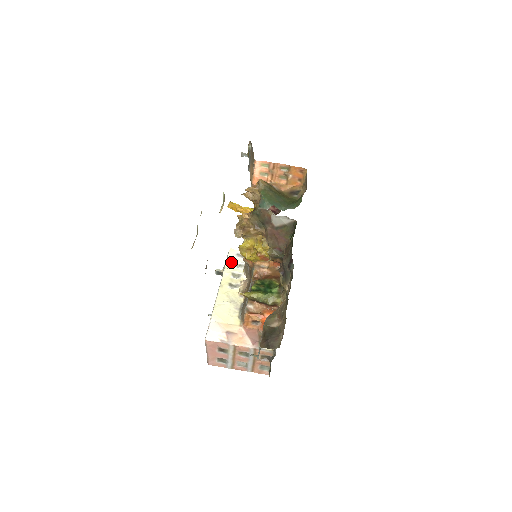
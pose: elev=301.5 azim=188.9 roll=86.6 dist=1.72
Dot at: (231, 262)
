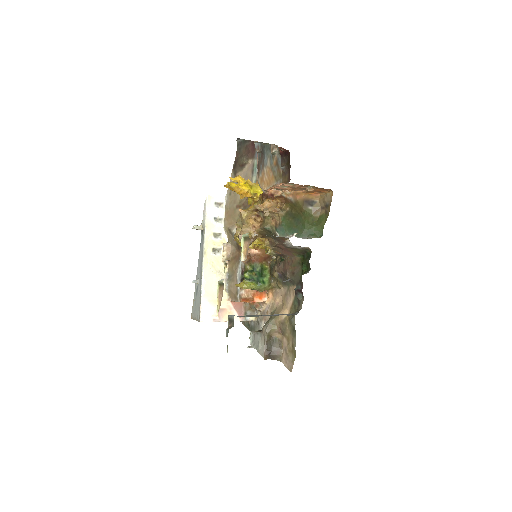
Dot at: (210, 217)
